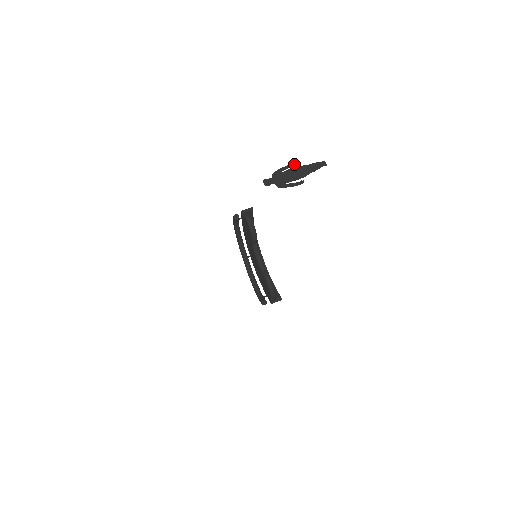
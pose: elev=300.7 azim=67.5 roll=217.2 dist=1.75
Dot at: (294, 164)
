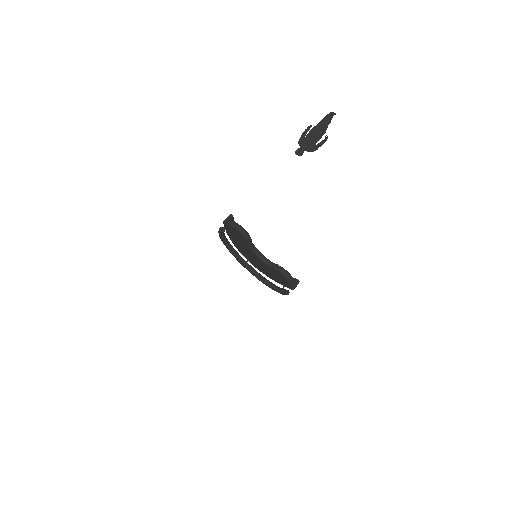
Dot at: (309, 126)
